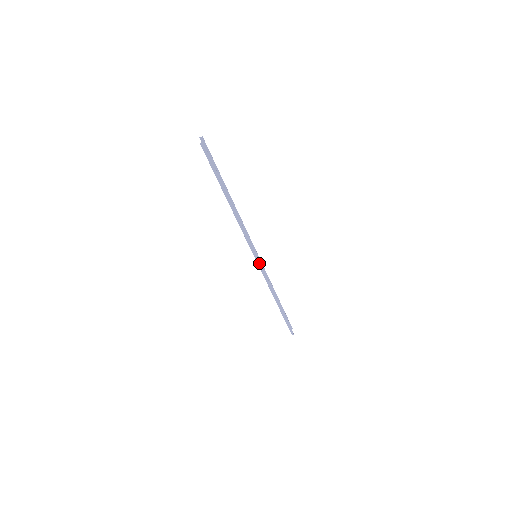
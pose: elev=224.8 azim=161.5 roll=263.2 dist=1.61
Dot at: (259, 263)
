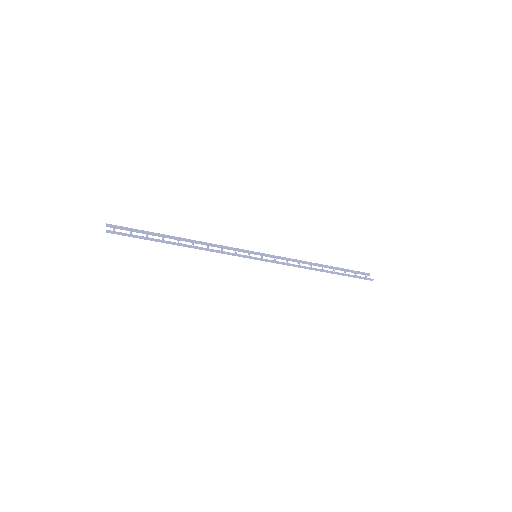
Dot at: (263, 260)
